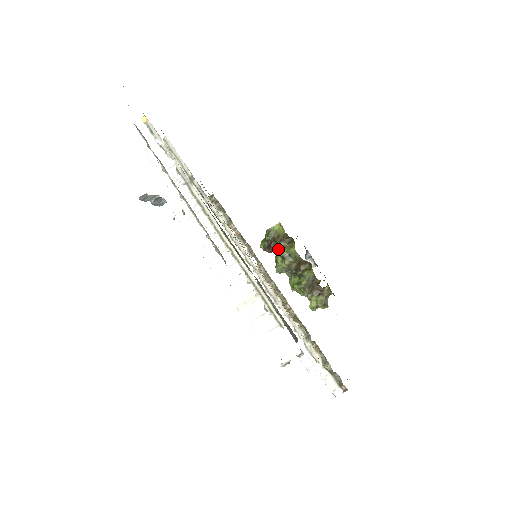
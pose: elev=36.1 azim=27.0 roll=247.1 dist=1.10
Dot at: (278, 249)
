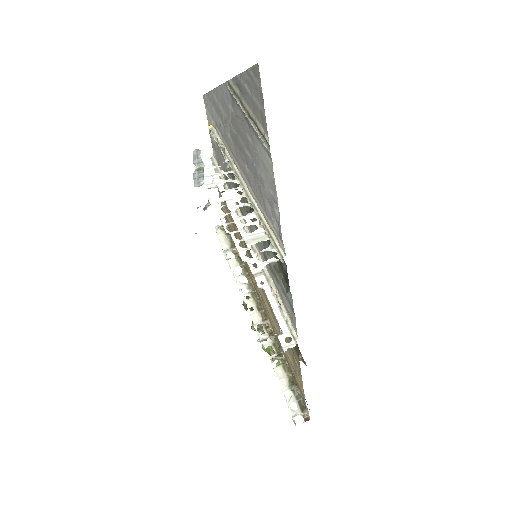
Dot at: occluded
